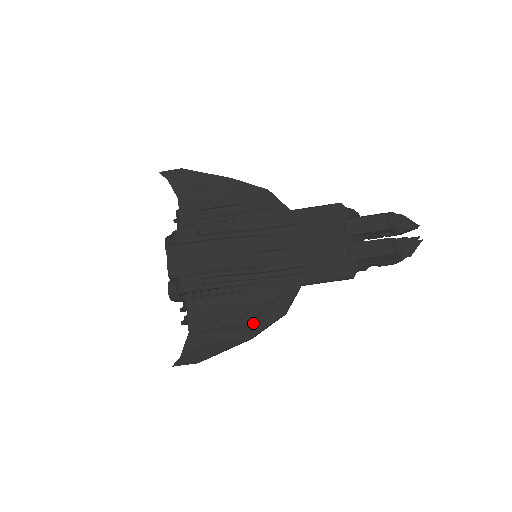
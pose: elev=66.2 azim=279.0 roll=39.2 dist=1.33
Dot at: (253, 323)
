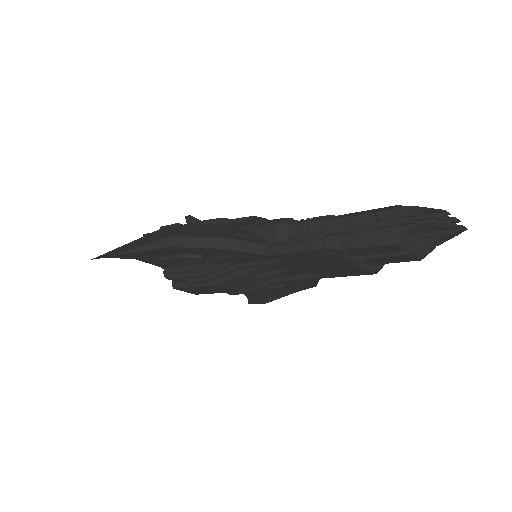
Dot at: (291, 290)
